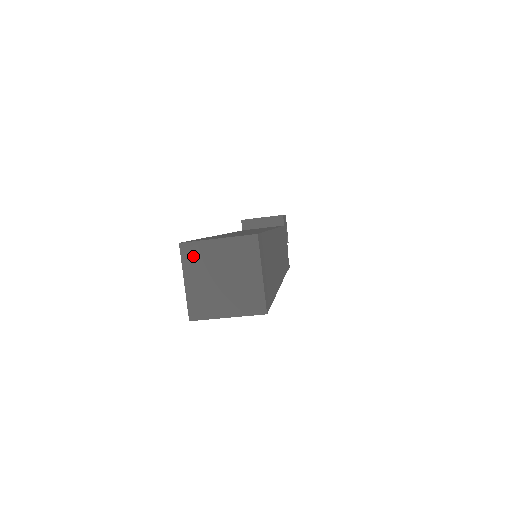
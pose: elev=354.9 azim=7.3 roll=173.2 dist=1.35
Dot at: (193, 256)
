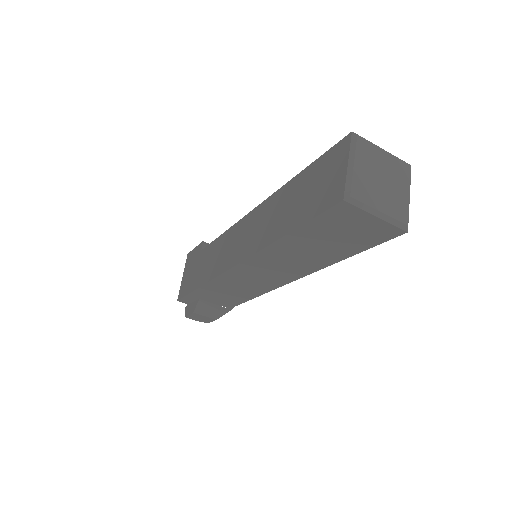
Dot at: (364, 147)
